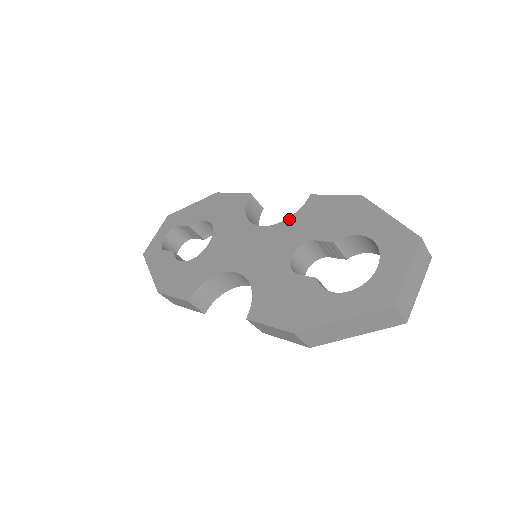
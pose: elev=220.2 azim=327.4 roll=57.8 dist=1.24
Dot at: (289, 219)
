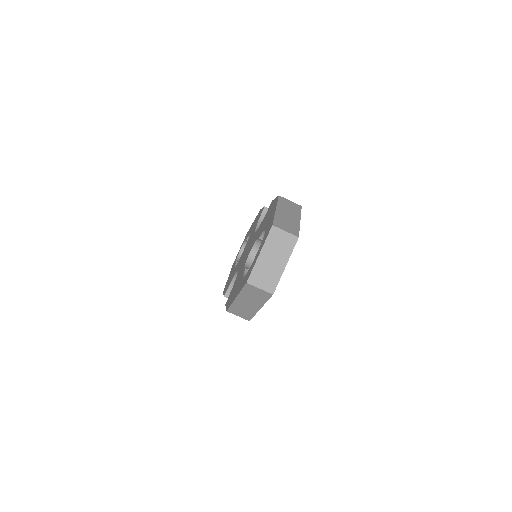
Dot at: (260, 224)
